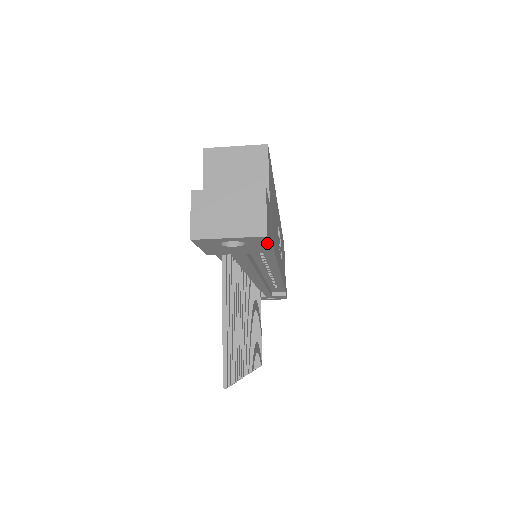
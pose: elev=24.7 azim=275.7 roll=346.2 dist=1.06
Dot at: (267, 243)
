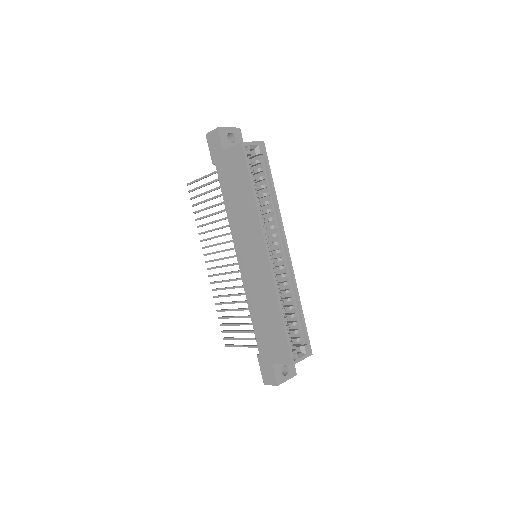
Dot at: occluded
